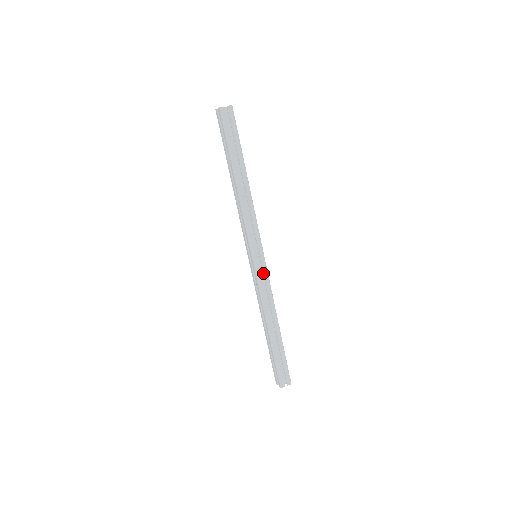
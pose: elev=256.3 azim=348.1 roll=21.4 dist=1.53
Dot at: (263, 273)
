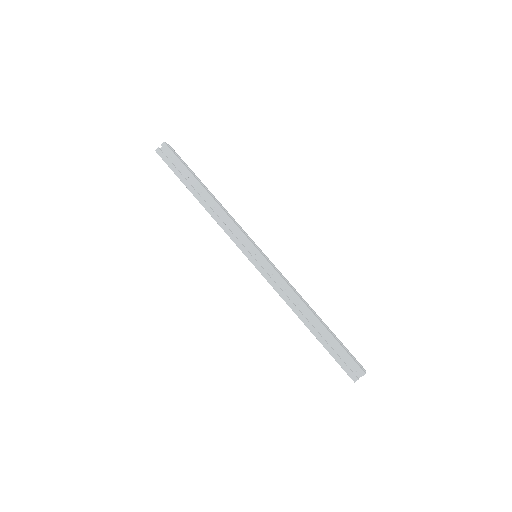
Dot at: (268, 269)
